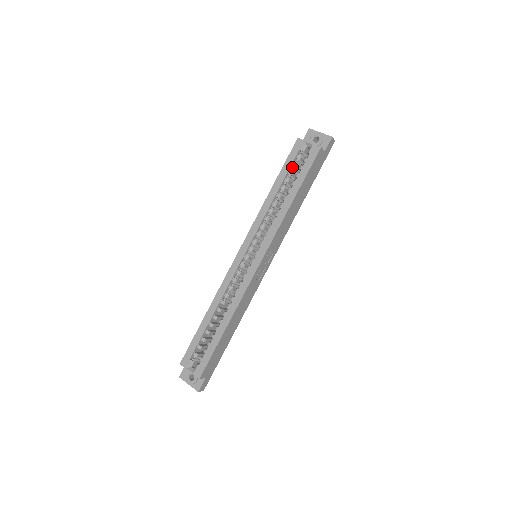
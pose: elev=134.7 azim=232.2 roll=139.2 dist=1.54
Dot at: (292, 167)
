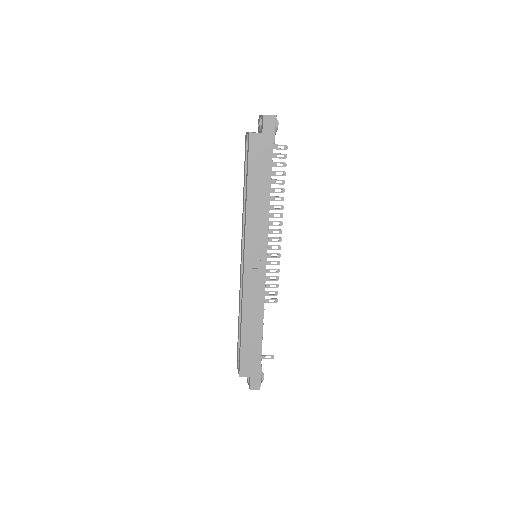
Dot at: occluded
